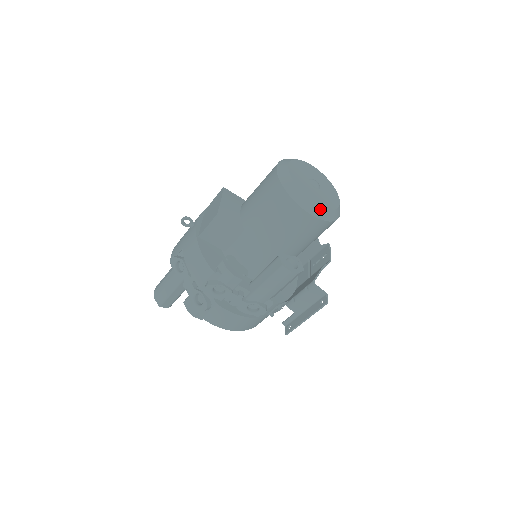
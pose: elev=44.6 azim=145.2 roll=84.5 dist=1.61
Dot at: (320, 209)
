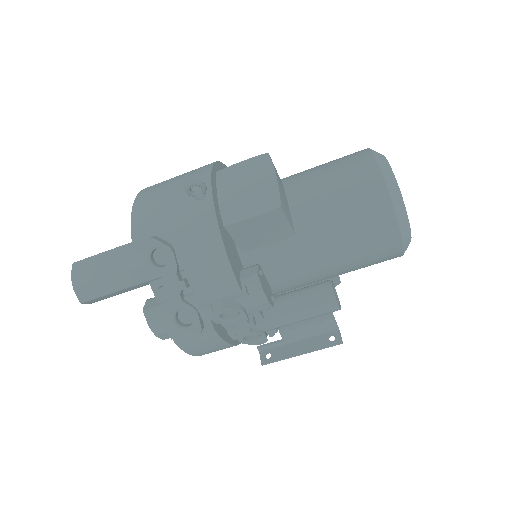
Dot at: (409, 242)
